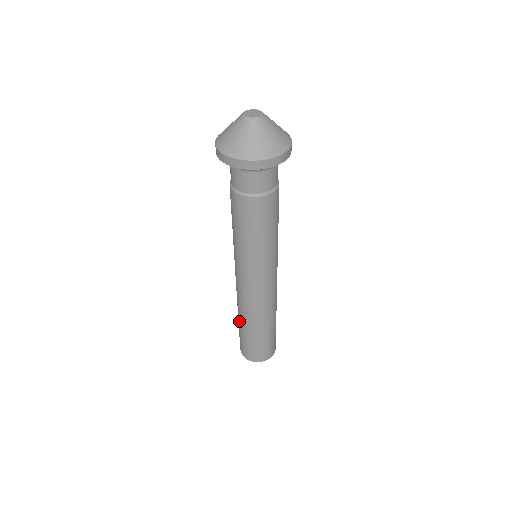
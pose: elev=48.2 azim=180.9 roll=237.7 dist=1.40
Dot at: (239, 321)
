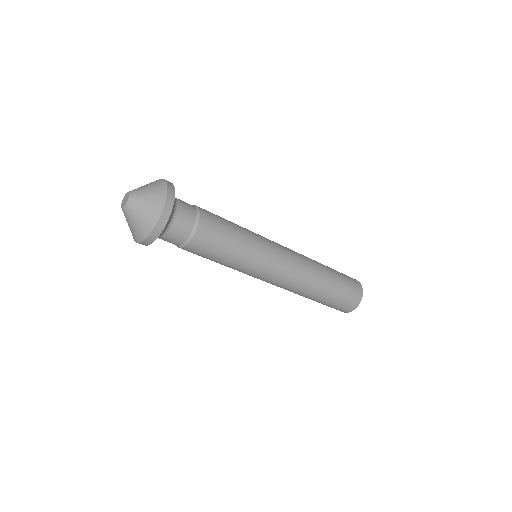
Dot at: (315, 299)
